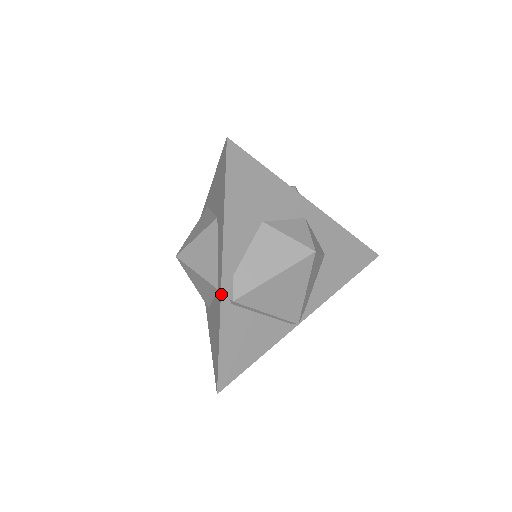
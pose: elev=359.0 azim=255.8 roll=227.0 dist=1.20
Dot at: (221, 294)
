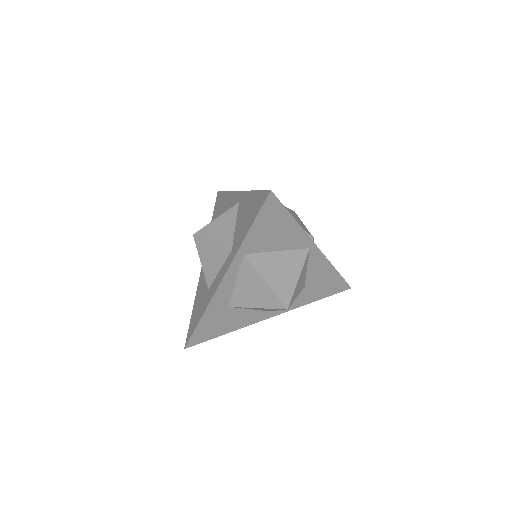
Dot at: (243, 191)
